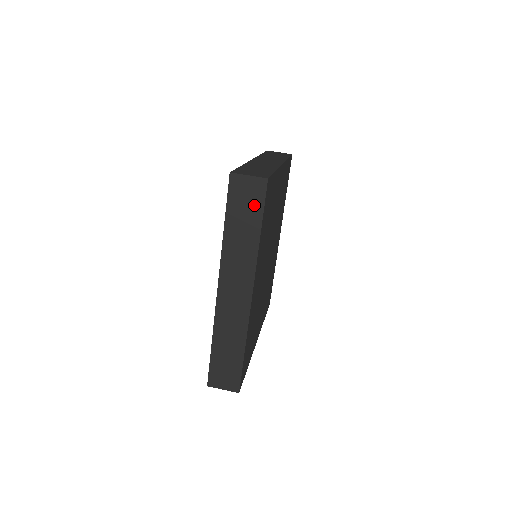
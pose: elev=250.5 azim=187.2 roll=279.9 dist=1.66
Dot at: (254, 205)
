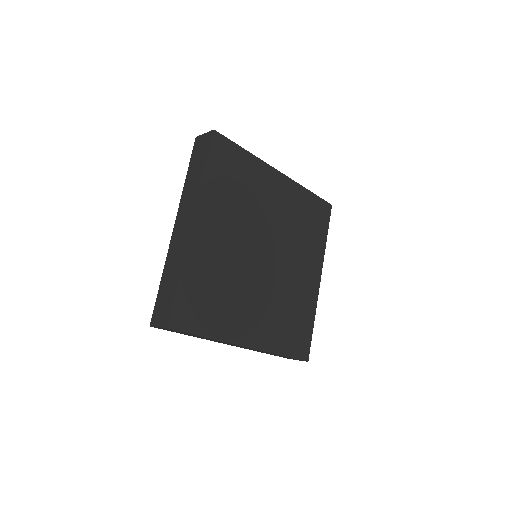
Dot at: occluded
